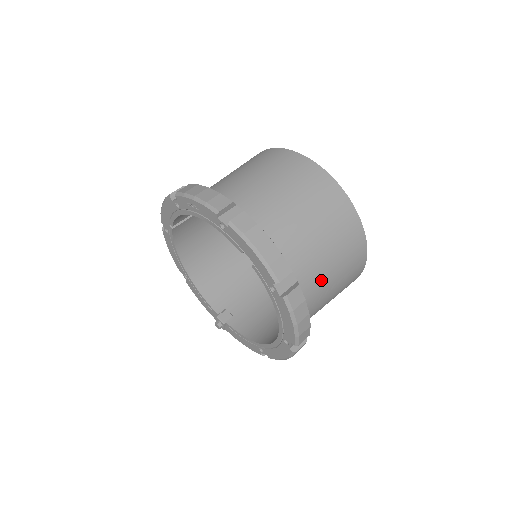
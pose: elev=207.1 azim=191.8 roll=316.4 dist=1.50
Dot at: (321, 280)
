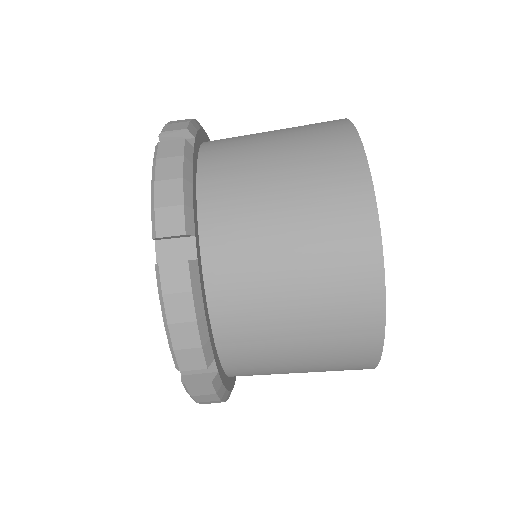
Dot at: (250, 180)
